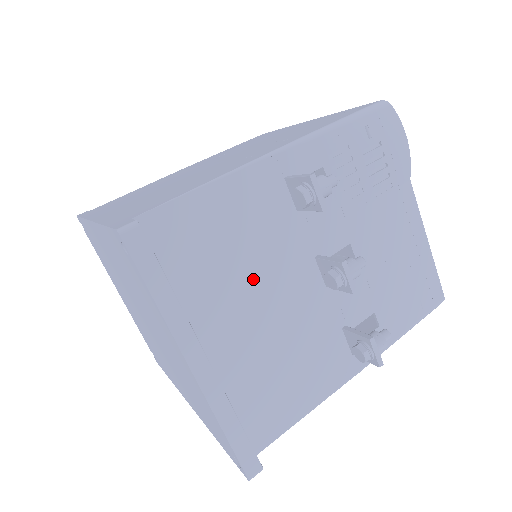
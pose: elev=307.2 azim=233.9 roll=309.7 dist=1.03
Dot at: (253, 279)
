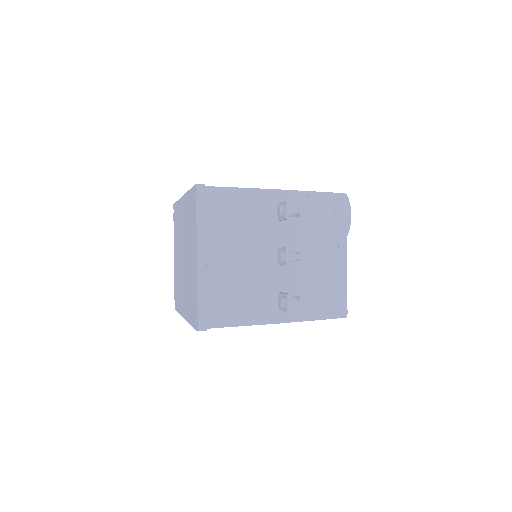
Dot at: (243, 240)
